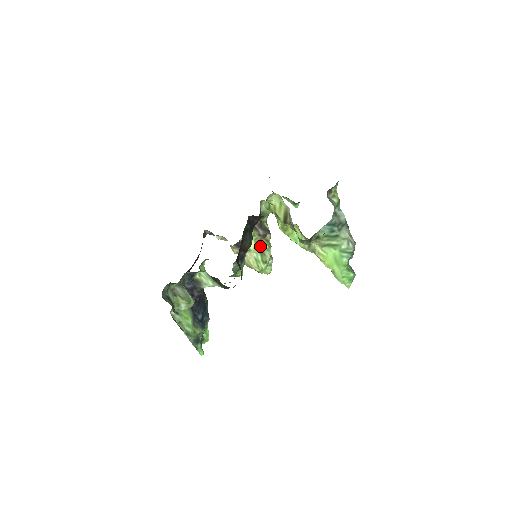
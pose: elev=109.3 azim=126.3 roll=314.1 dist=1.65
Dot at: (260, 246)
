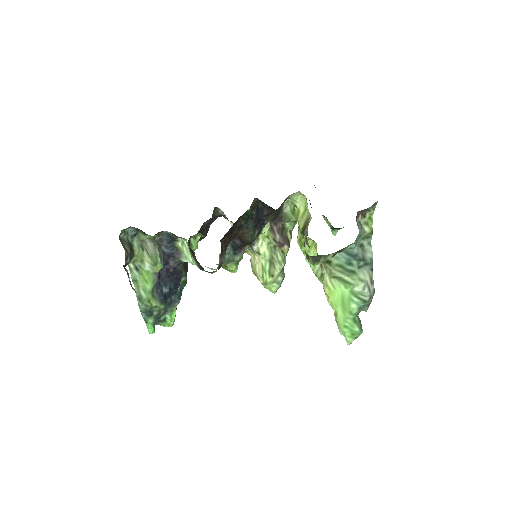
Dot at: (272, 254)
